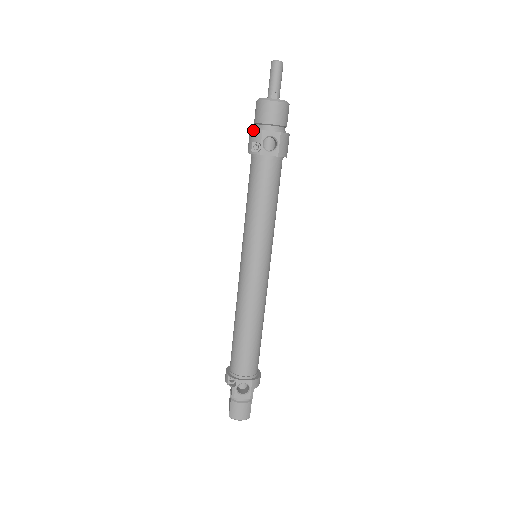
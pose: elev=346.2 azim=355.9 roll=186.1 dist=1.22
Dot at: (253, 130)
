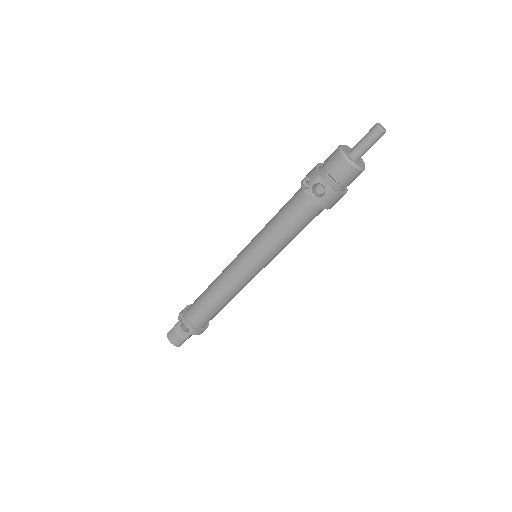
Dot at: (316, 168)
